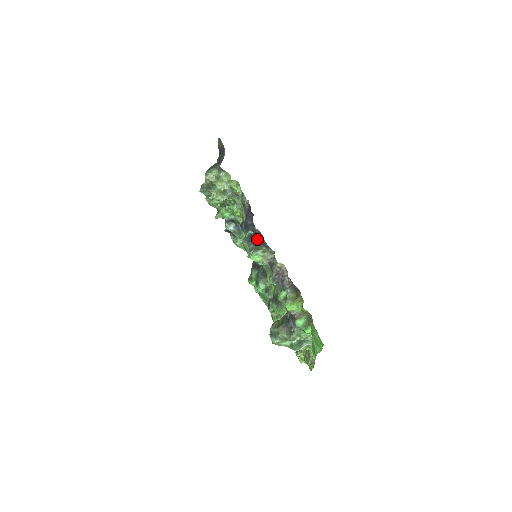
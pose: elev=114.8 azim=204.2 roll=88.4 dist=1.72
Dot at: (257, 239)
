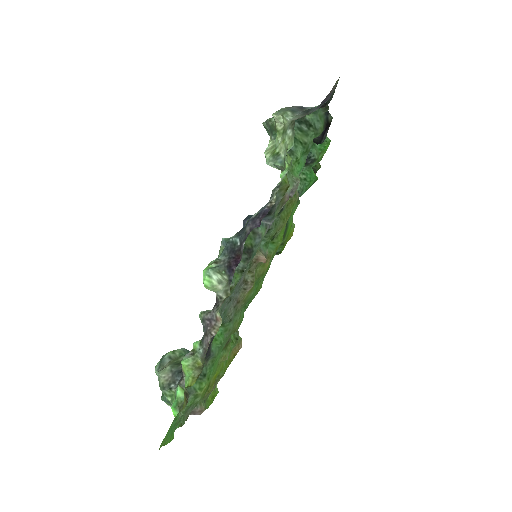
Dot at: (233, 258)
